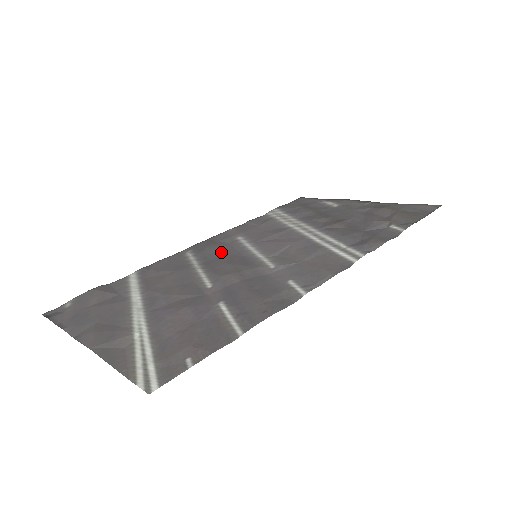
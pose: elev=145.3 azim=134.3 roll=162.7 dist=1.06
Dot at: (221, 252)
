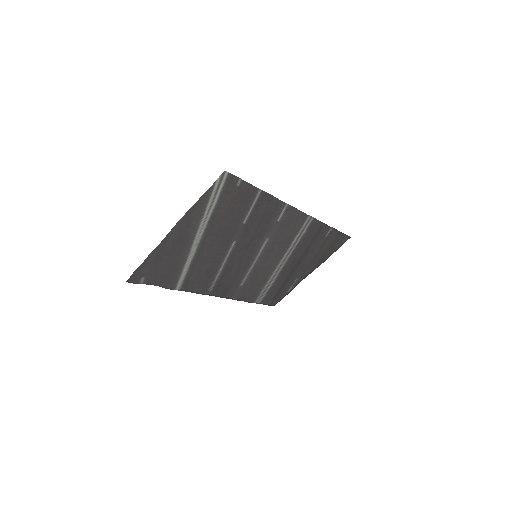
Dot at: (233, 275)
